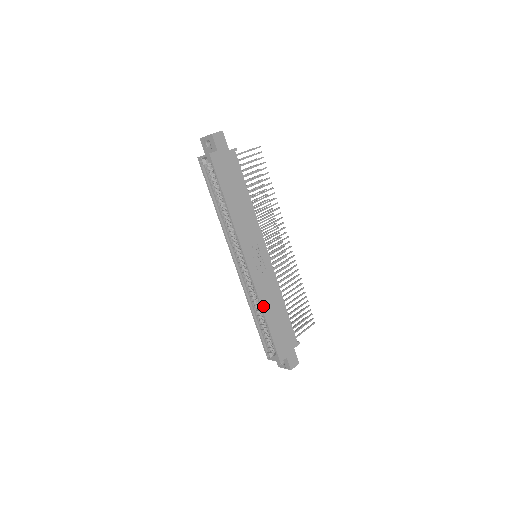
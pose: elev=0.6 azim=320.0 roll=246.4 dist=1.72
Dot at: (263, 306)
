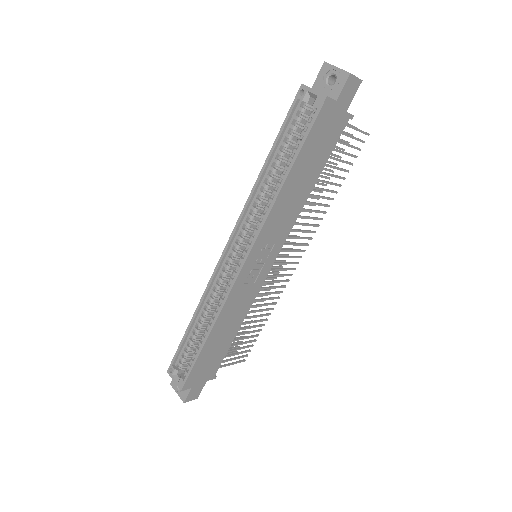
Dot at: (218, 321)
